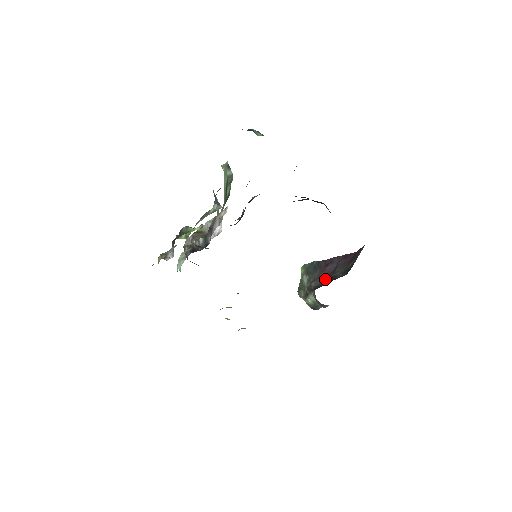
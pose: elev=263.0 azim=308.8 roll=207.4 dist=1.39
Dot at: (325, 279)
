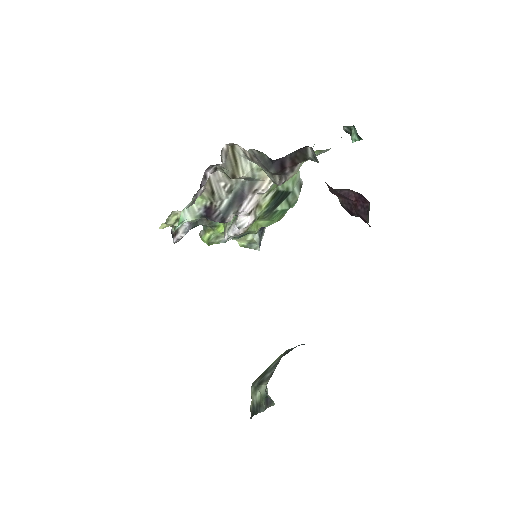
Dot at: occluded
